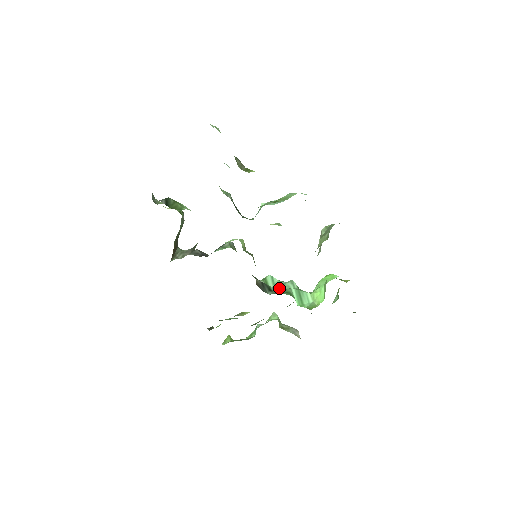
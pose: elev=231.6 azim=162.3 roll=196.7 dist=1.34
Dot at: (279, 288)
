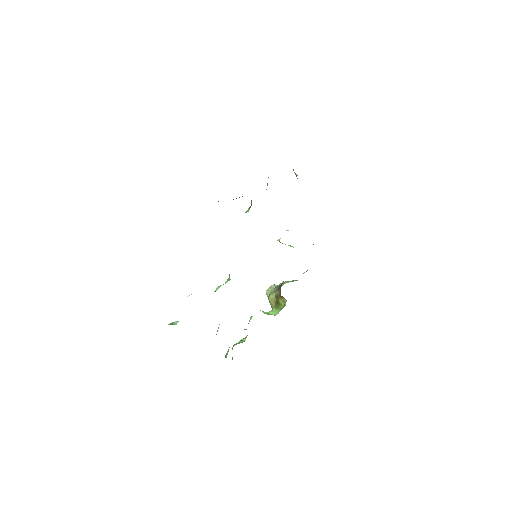
Dot at: occluded
